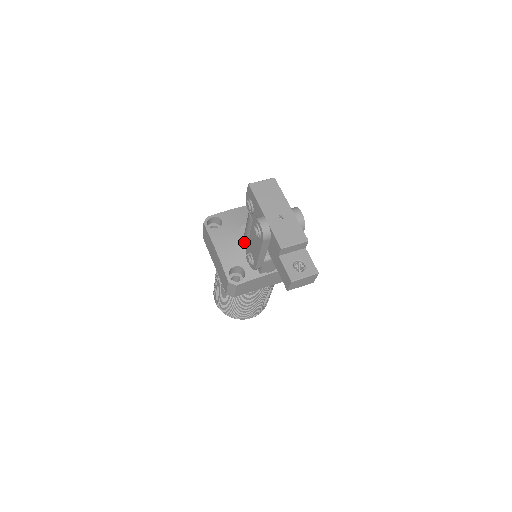
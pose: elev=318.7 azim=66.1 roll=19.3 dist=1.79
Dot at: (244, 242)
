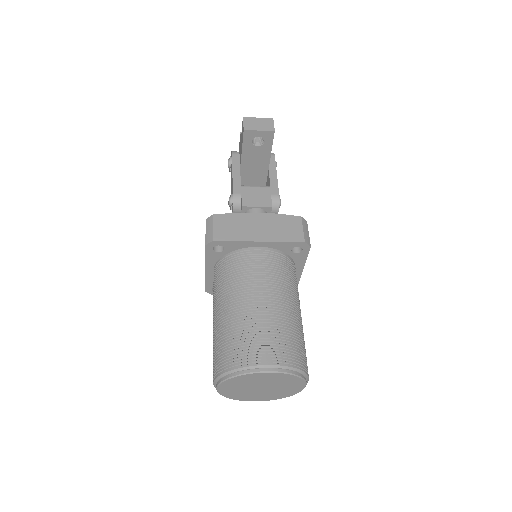
Dot at: occluded
